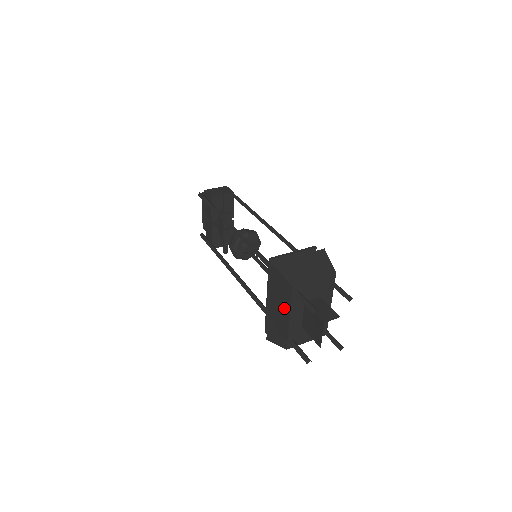
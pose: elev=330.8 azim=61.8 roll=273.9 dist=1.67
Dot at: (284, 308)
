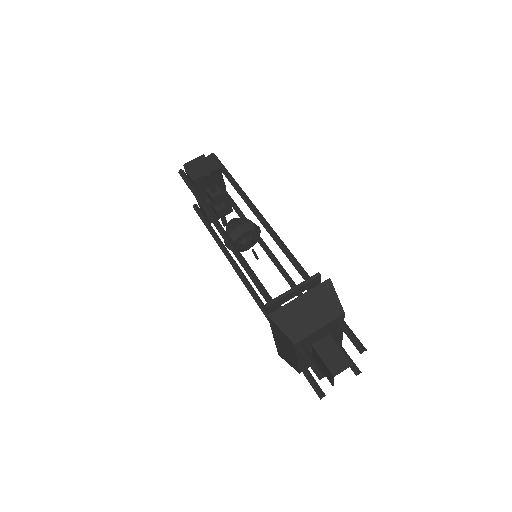
Dot at: (290, 351)
